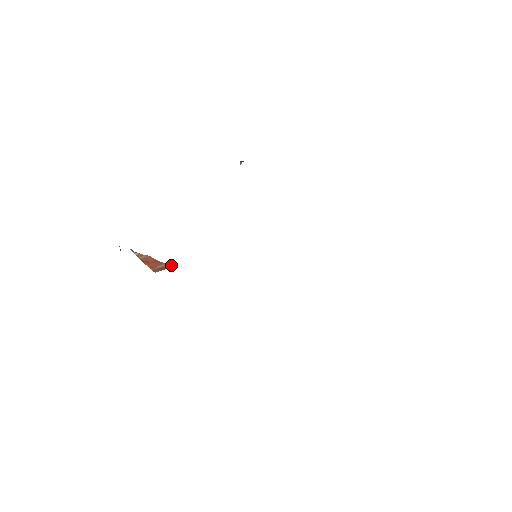
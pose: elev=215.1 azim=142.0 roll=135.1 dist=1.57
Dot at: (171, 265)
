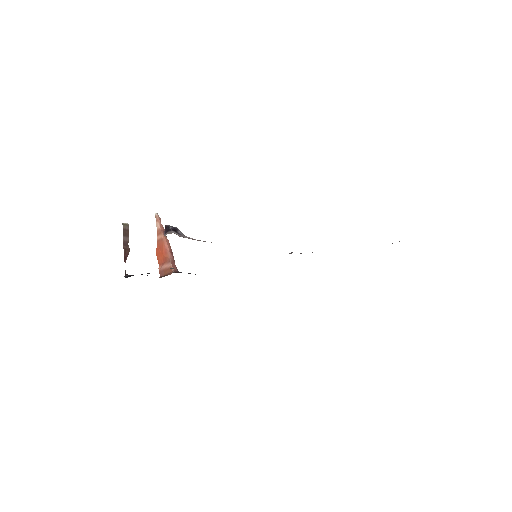
Dot at: (171, 269)
